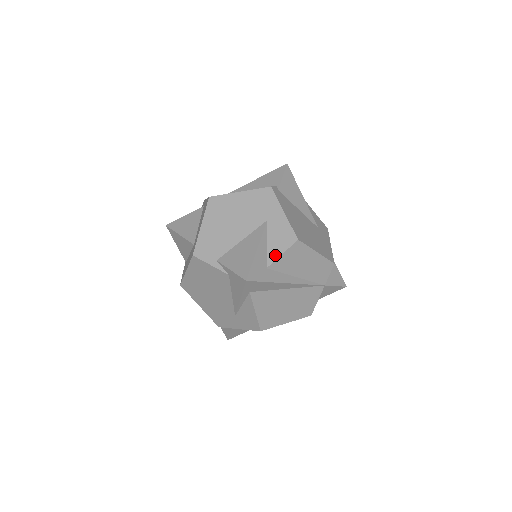
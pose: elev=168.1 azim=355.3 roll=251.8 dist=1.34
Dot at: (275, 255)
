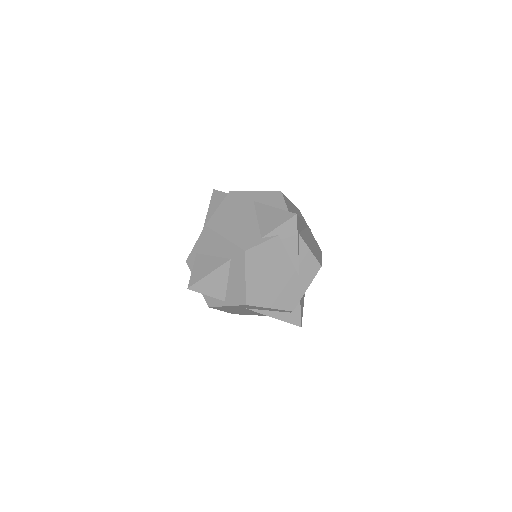
Dot at: (283, 206)
